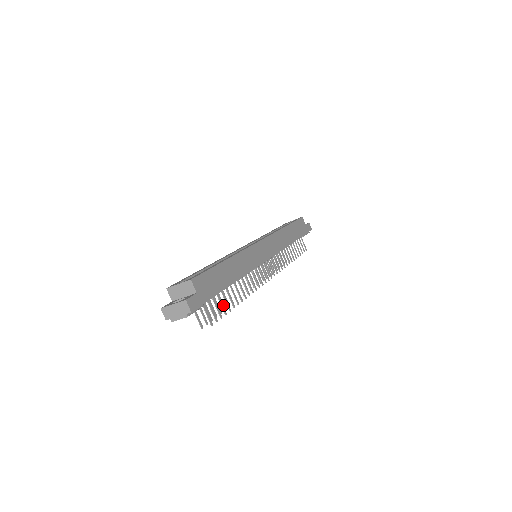
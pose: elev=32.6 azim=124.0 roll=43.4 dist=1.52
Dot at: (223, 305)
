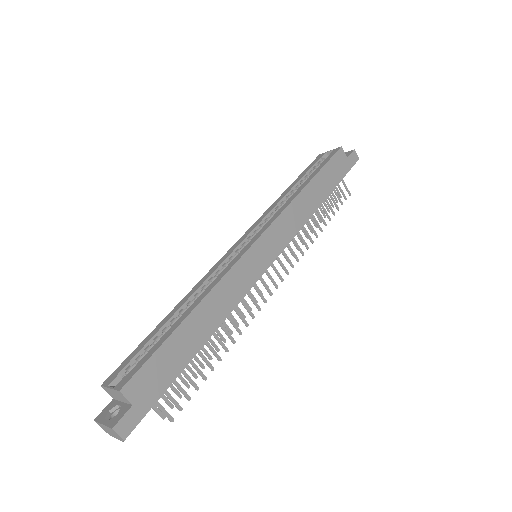
Dot at: (200, 363)
